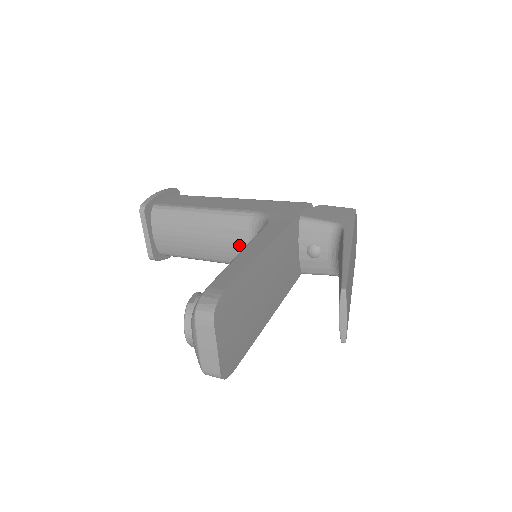
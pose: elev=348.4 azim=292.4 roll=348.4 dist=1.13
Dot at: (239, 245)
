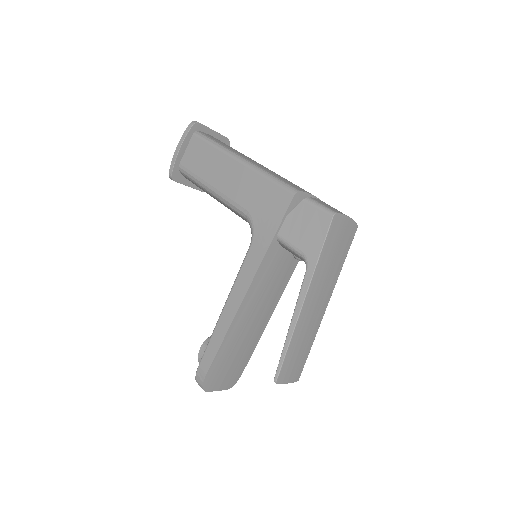
Dot at: occluded
